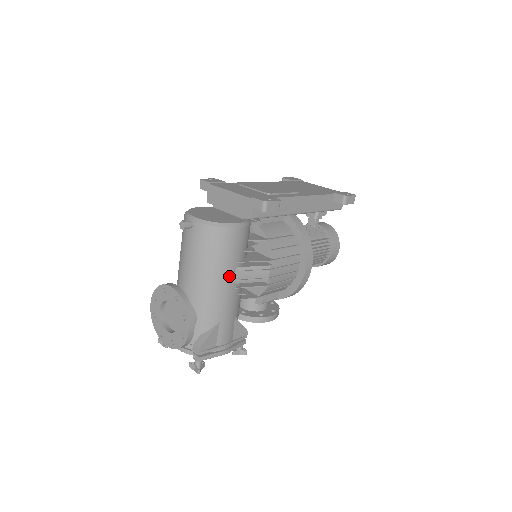
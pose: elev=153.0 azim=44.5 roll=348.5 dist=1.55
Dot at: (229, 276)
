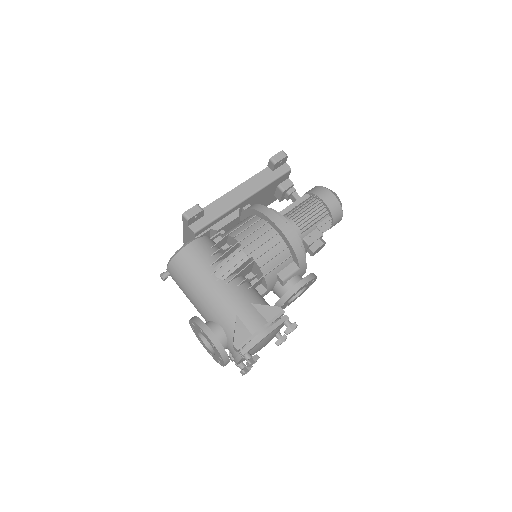
Dot at: (212, 279)
